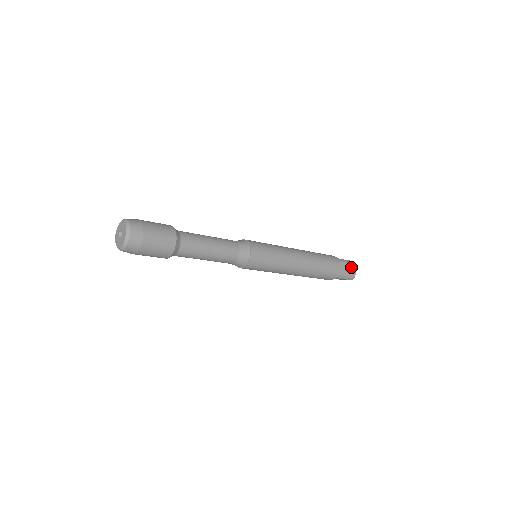
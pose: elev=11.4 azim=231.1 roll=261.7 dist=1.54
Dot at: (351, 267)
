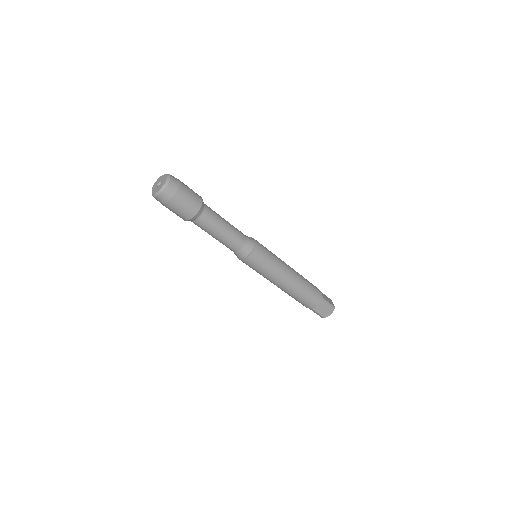
Dot at: (328, 299)
